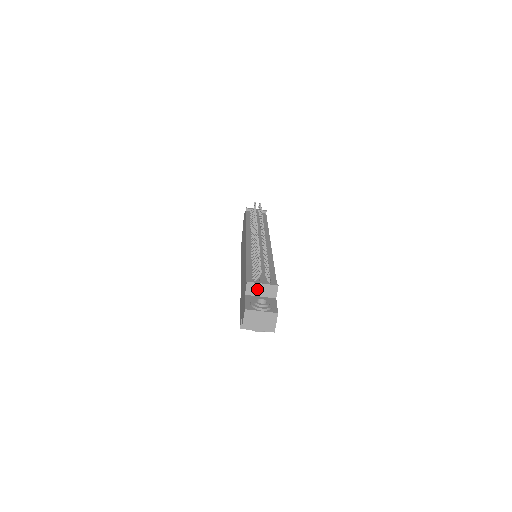
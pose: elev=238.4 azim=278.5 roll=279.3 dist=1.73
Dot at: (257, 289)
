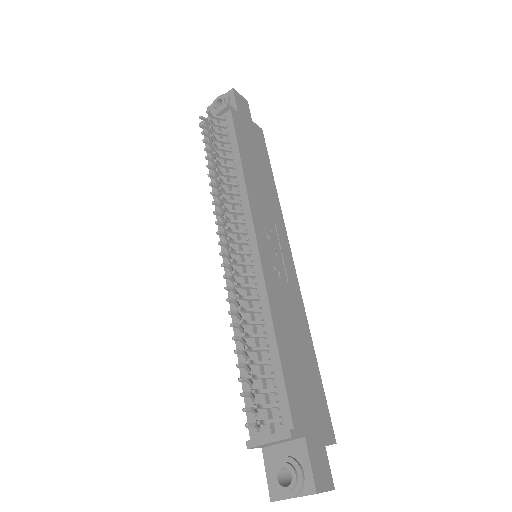
Dot at: (269, 444)
